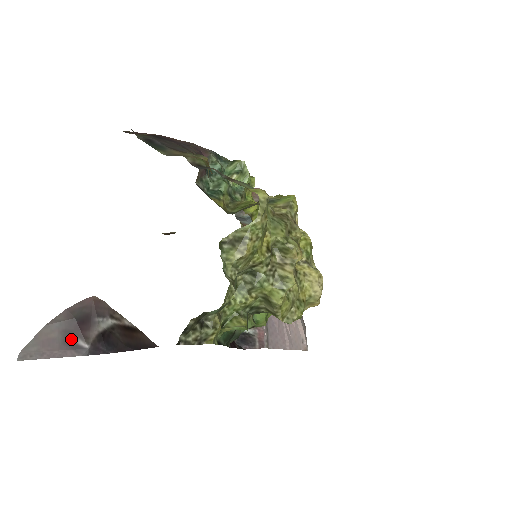
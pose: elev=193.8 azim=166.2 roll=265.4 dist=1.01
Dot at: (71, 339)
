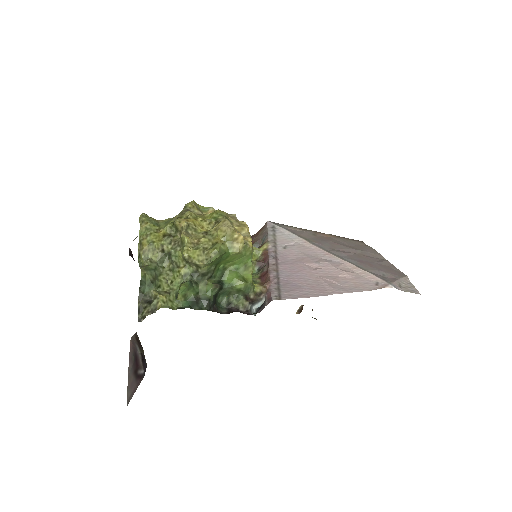
Dot at: (137, 374)
